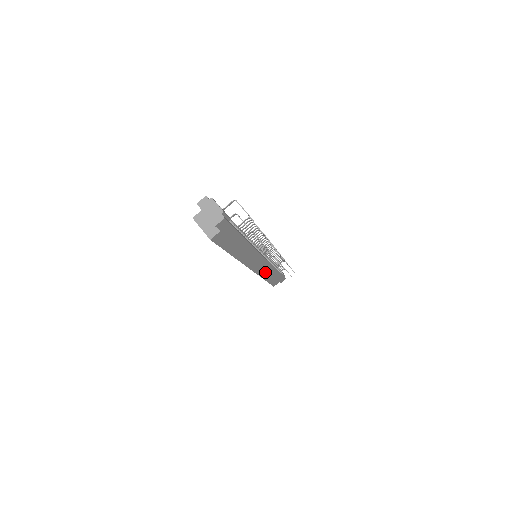
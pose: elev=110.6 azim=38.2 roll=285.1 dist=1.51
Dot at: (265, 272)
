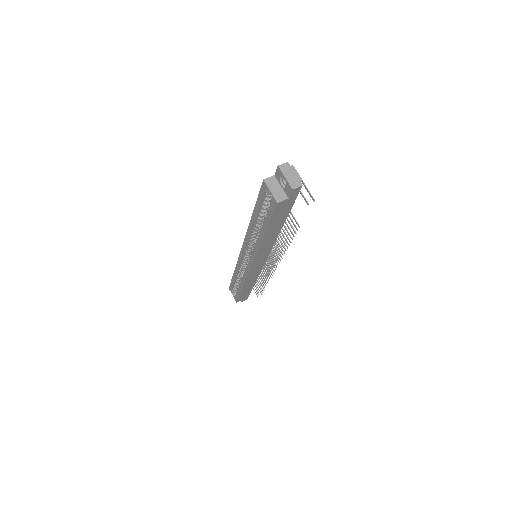
Dot at: (251, 278)
